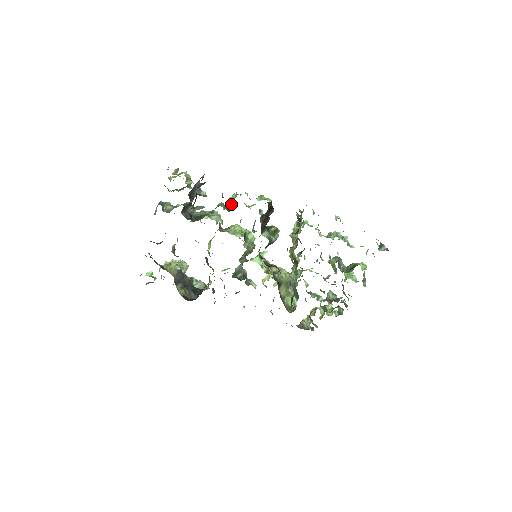
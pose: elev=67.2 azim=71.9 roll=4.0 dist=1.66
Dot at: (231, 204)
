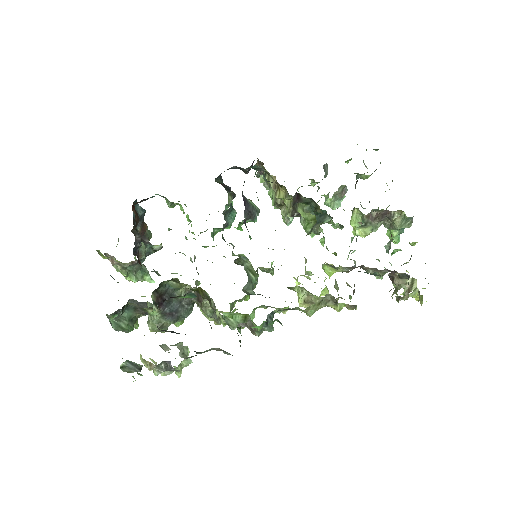
Dot at: occluded
